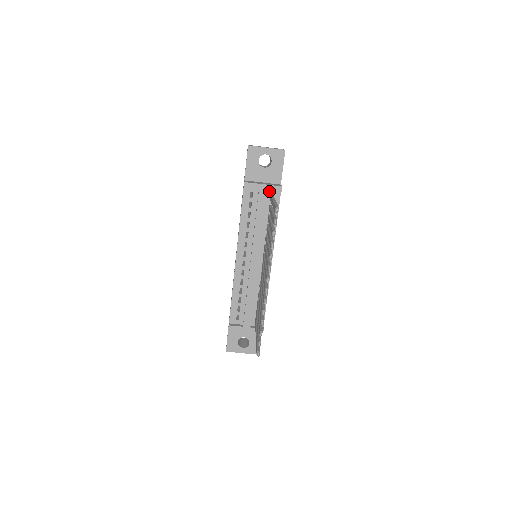
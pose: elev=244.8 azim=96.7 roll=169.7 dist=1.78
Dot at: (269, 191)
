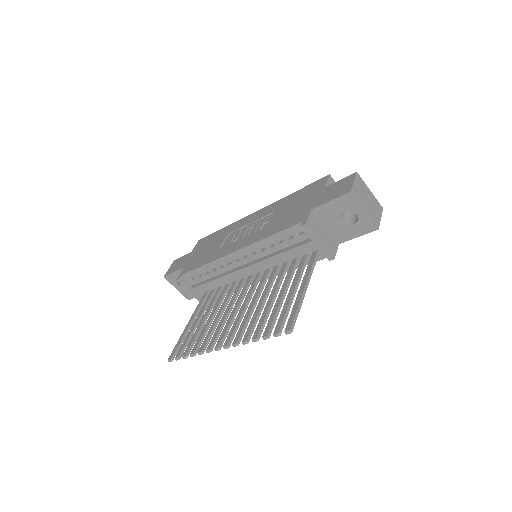
Dot at: occluded
